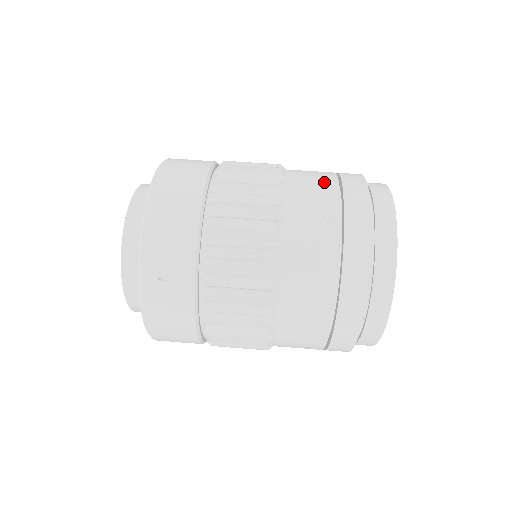
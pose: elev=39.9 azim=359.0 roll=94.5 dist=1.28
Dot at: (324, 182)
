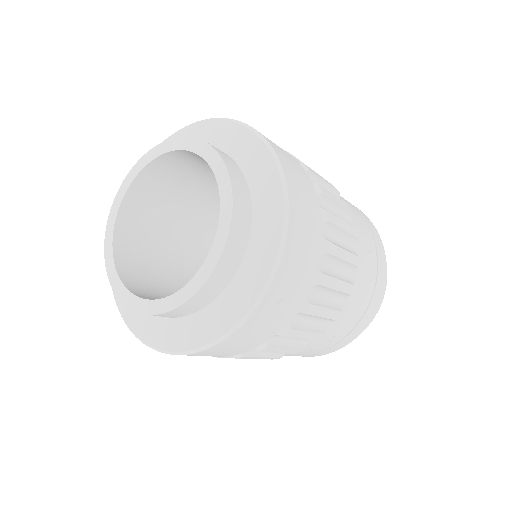
Dot at: (359, 214)
